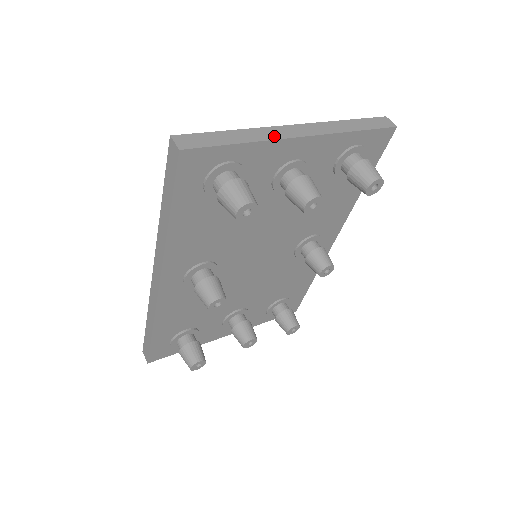
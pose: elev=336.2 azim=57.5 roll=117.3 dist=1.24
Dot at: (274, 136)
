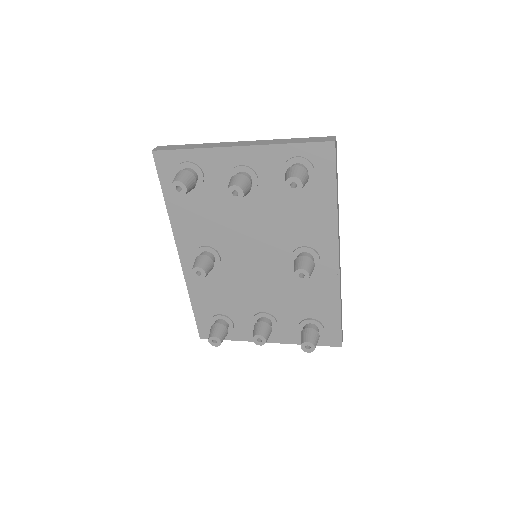
Dot at: (217, 146)
